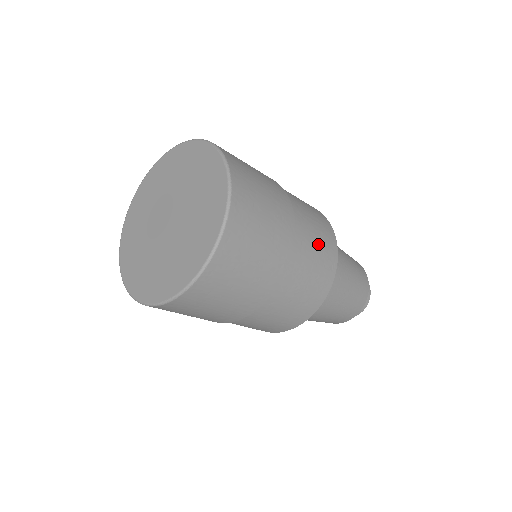
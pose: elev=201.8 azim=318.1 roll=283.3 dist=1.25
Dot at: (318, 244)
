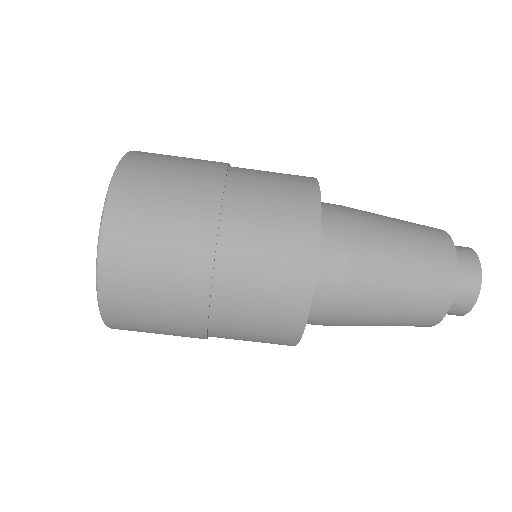
Dot at: (276, 174)
